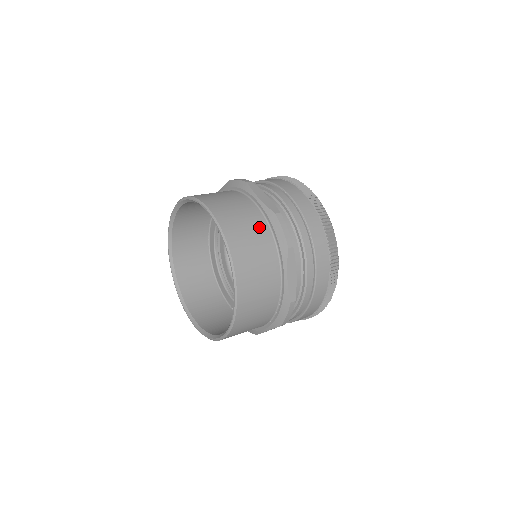
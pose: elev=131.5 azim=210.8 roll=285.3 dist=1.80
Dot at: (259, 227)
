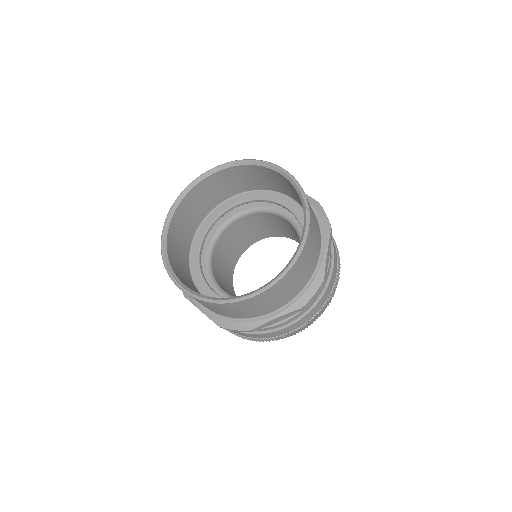
Dot at: occluded
